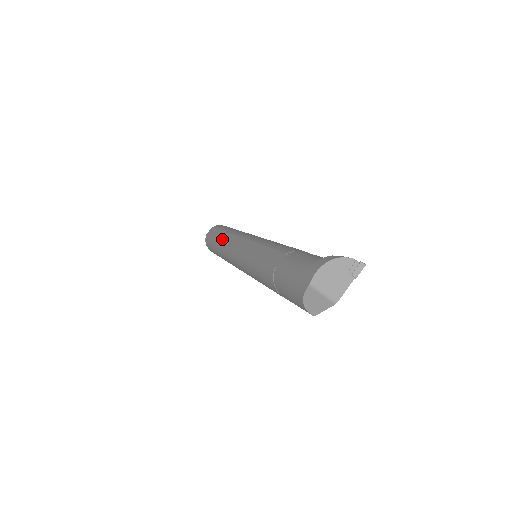
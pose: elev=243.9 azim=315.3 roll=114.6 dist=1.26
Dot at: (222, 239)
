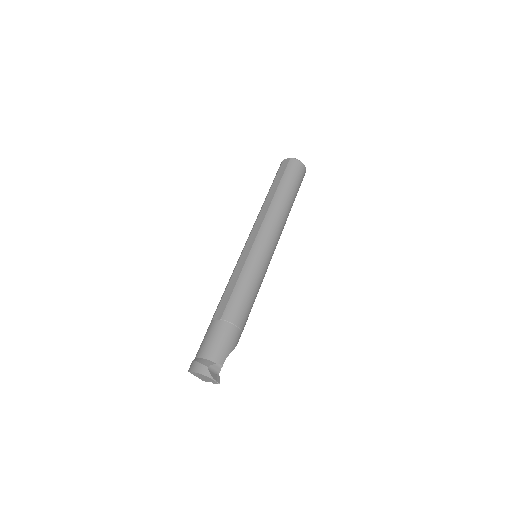
Dot at: (265, 203)
